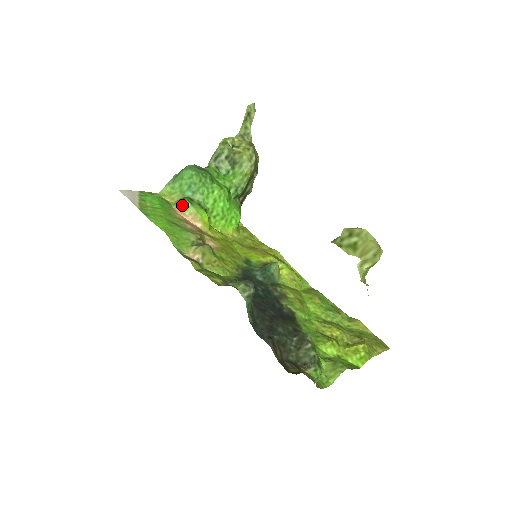
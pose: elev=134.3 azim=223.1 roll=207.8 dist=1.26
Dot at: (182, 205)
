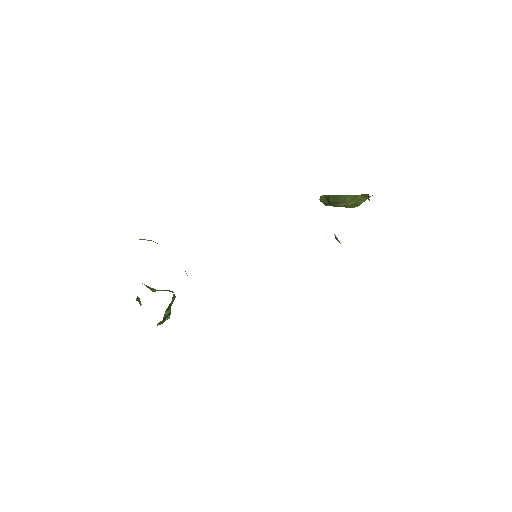
Dot at: occluded
